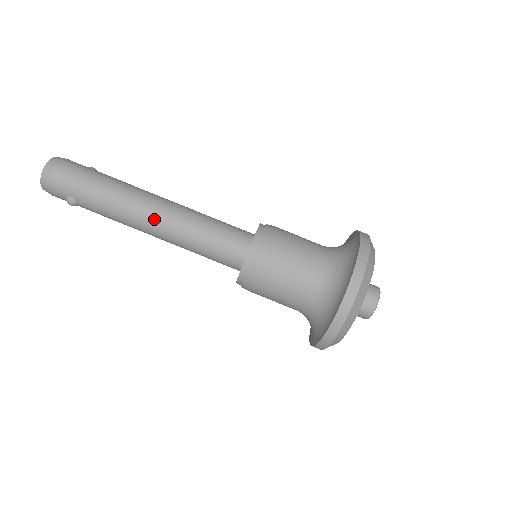
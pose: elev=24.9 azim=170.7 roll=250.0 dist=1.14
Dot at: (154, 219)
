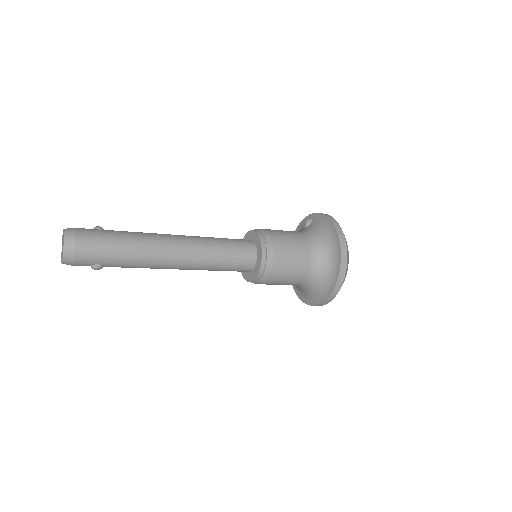
Dot at: (179, 260)
